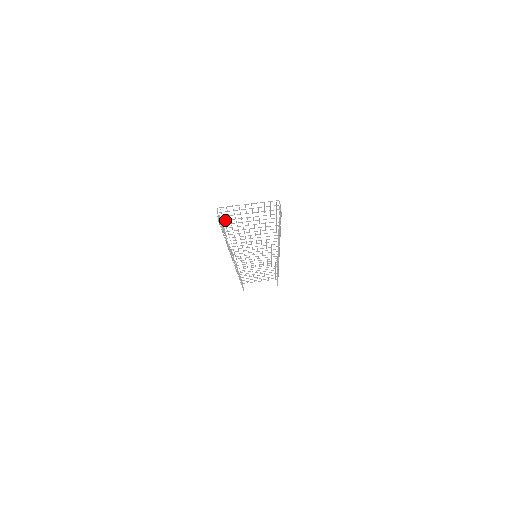
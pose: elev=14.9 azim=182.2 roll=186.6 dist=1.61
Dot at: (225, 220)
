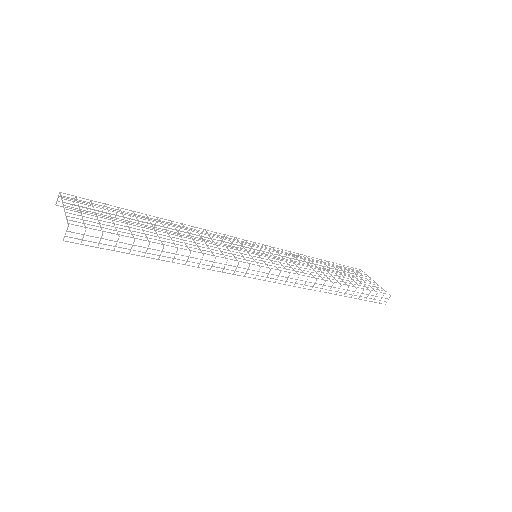
Dot at: occluded
